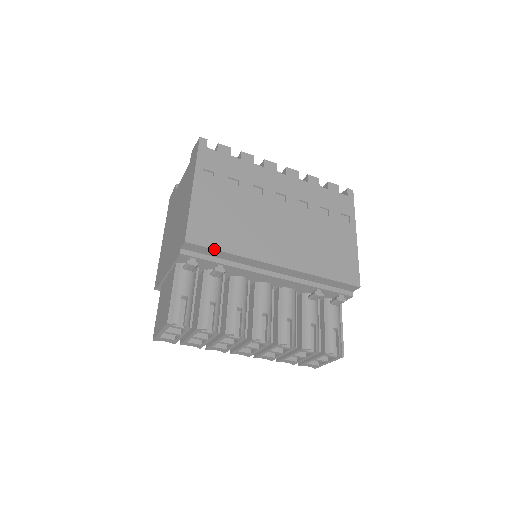
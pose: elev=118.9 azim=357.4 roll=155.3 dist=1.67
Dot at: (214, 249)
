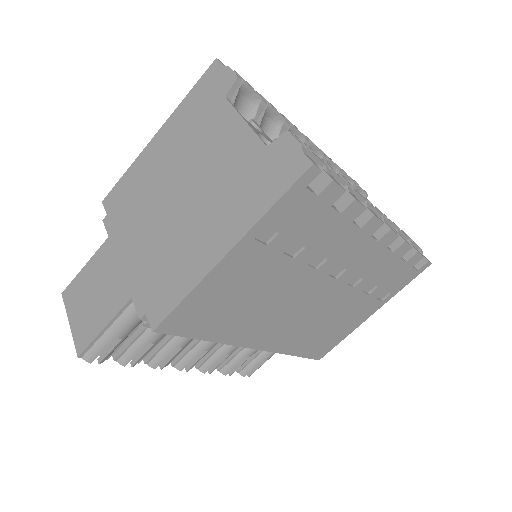
Dot at: (189, 337)
